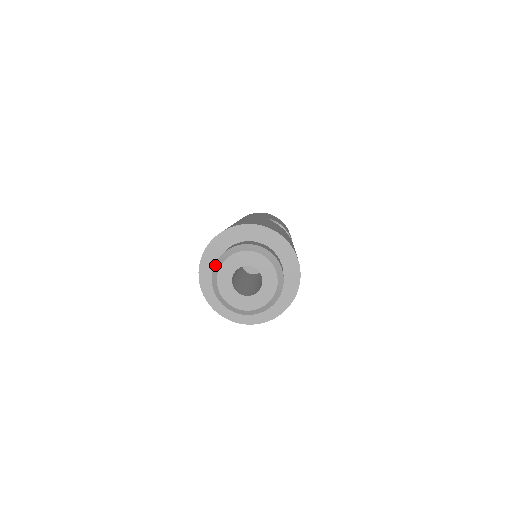
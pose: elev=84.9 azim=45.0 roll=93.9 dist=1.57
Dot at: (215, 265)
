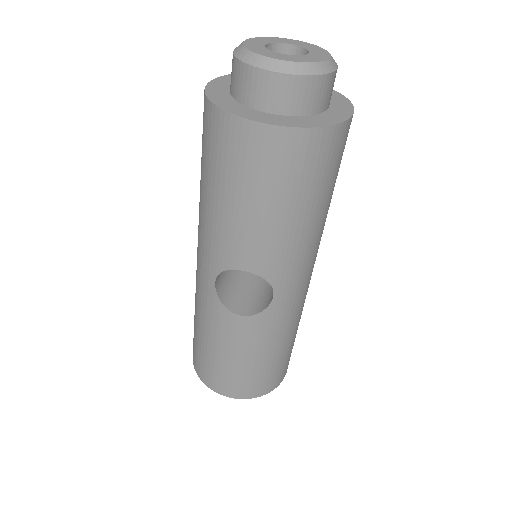
Dot at: (234, 52)
